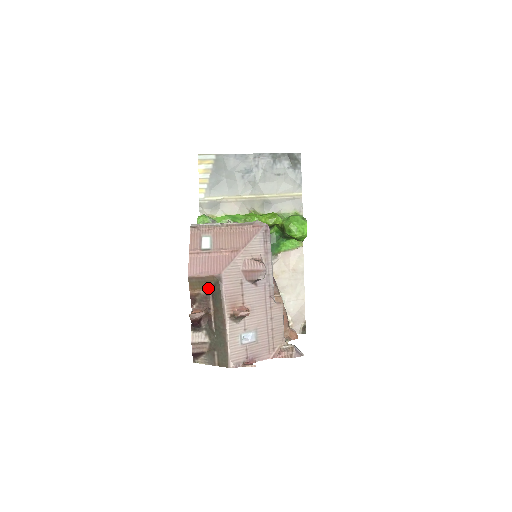
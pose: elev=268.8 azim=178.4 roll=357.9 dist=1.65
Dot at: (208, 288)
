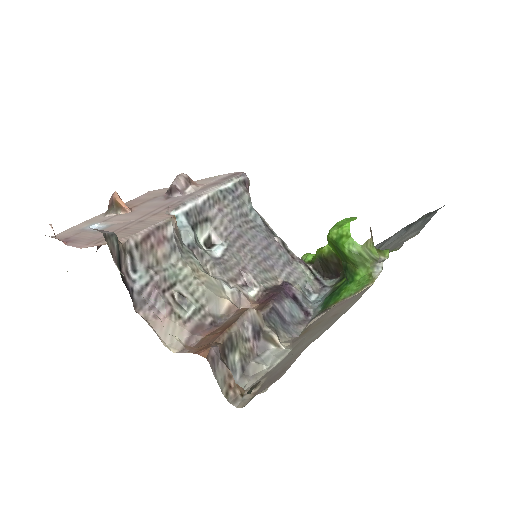
Dot at: occluded
